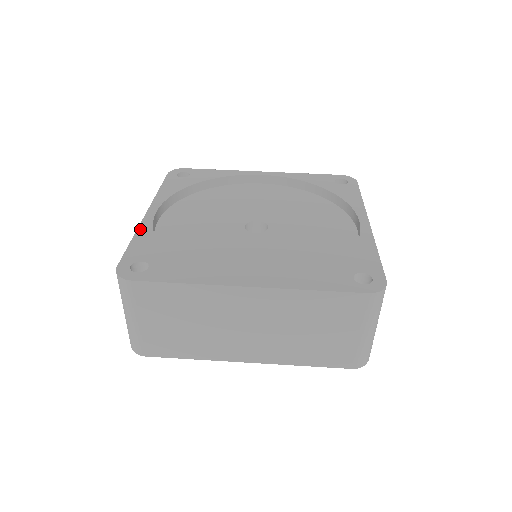
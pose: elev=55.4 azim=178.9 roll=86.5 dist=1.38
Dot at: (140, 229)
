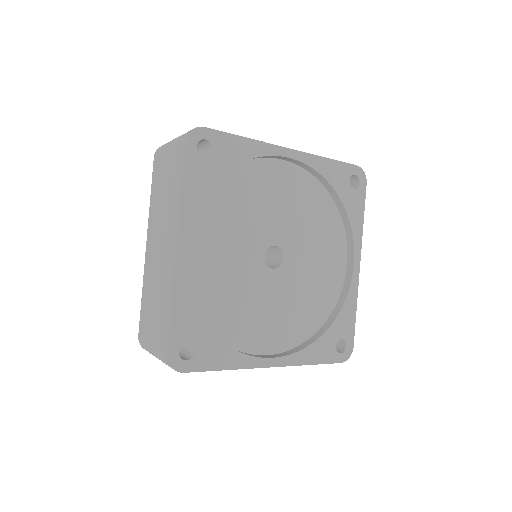
Dot at: (176, 286)
